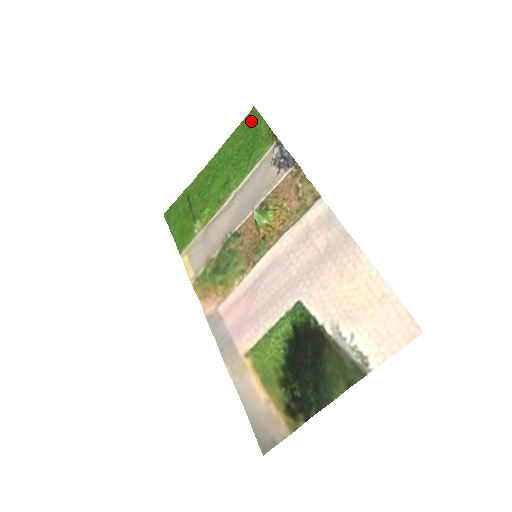
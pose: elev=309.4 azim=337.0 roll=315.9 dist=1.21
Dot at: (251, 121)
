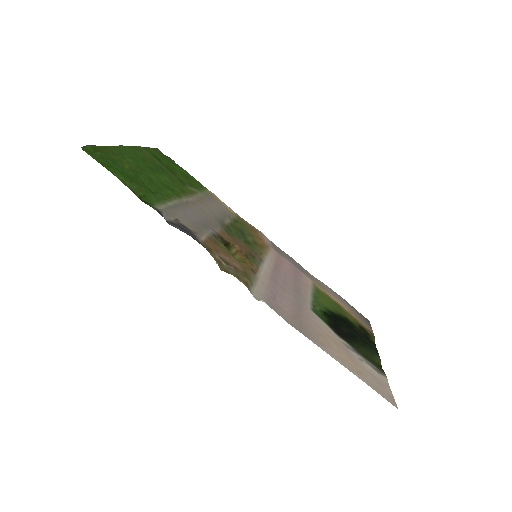
Dot at: (104, 159)
